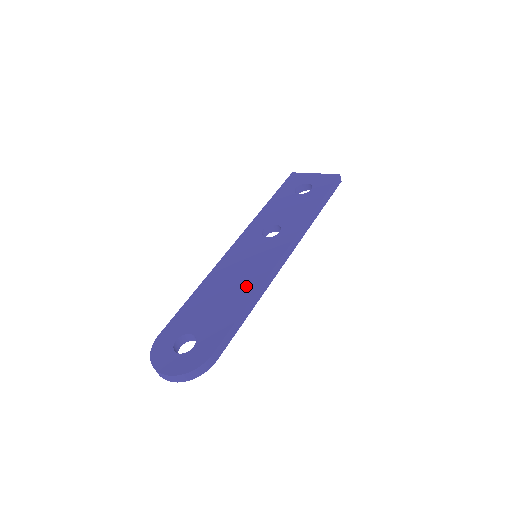
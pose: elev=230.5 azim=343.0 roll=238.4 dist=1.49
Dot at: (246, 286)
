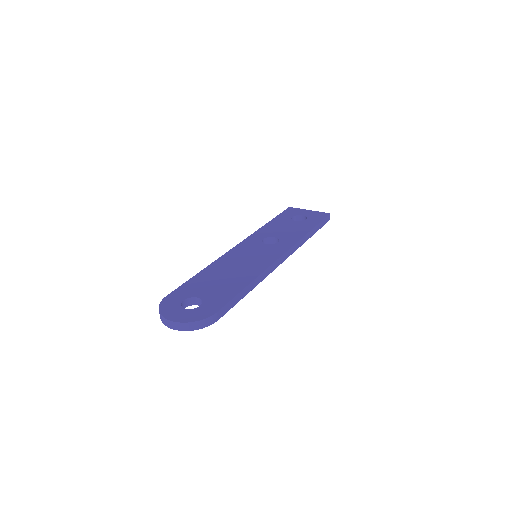
Dot at: (248, 272)
